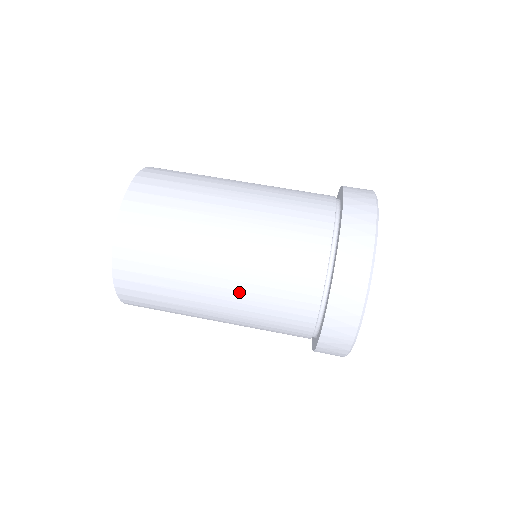
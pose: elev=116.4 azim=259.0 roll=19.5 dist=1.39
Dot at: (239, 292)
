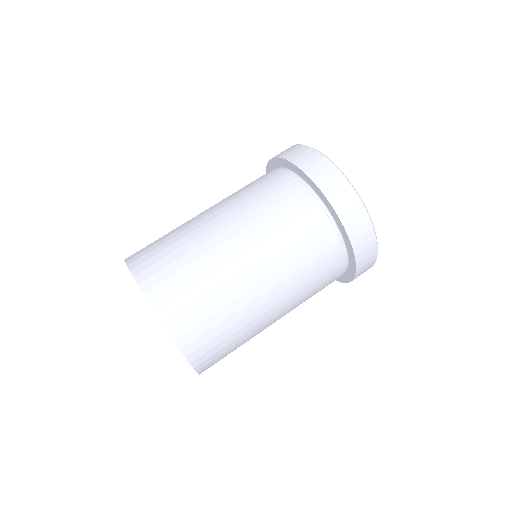
Dot at: occluded
